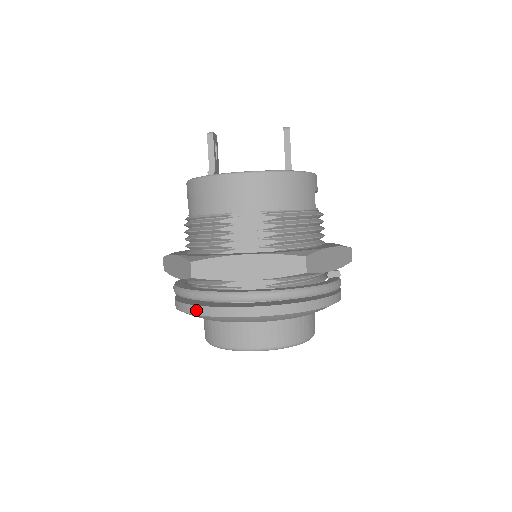
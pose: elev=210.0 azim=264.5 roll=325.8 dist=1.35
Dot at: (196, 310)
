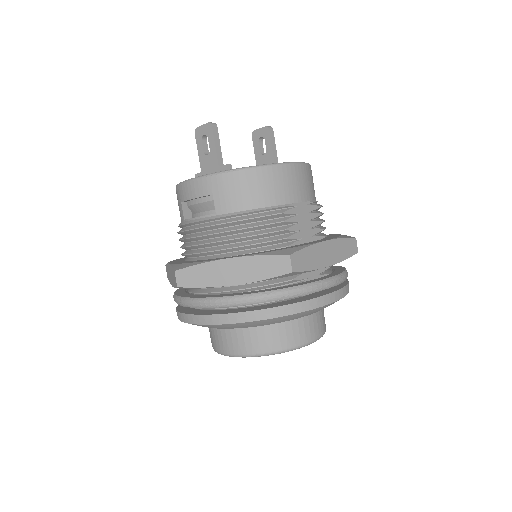
Dot at: (282, 311)
